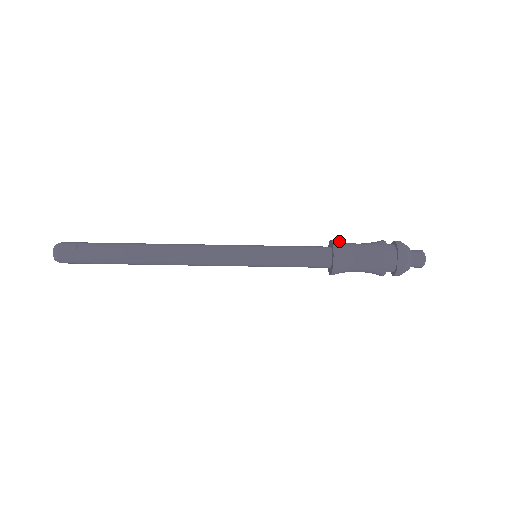
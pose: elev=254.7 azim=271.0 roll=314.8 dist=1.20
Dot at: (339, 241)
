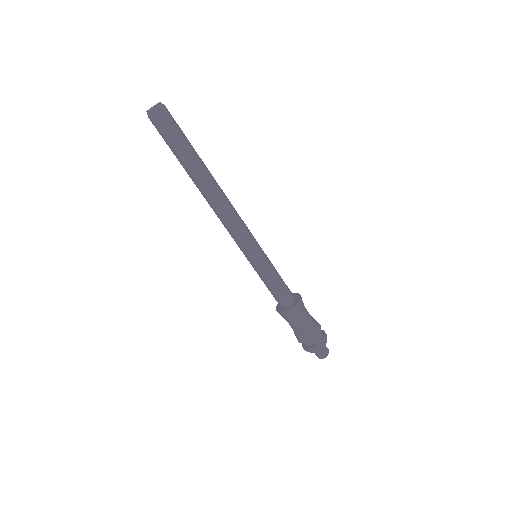
Dot at: occluded
